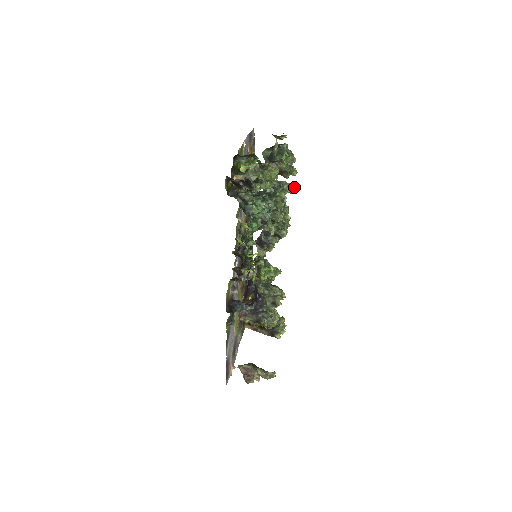
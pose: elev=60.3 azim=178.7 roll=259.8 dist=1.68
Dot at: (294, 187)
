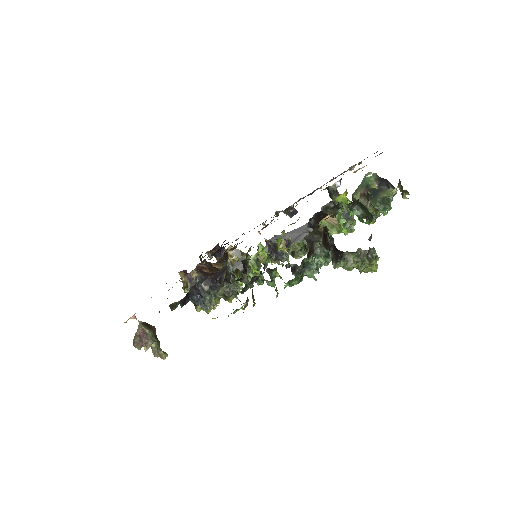
Dot at: occluded
